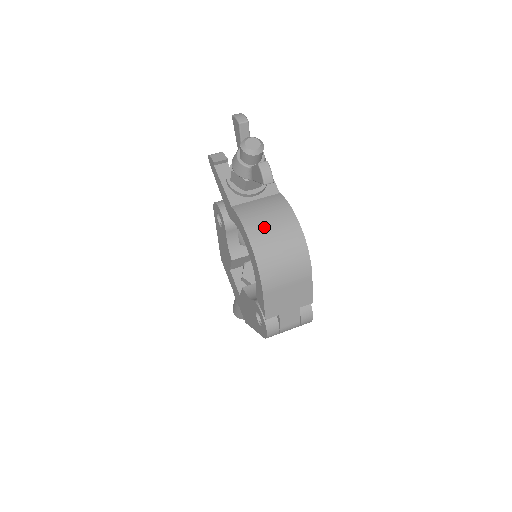
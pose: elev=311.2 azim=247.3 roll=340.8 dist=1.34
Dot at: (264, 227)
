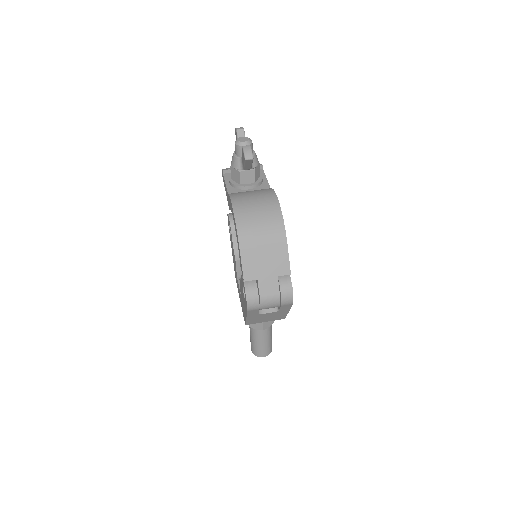
Dot at: (247, 200)
